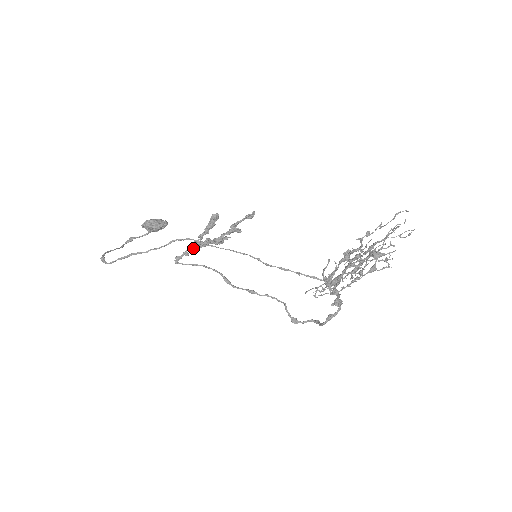
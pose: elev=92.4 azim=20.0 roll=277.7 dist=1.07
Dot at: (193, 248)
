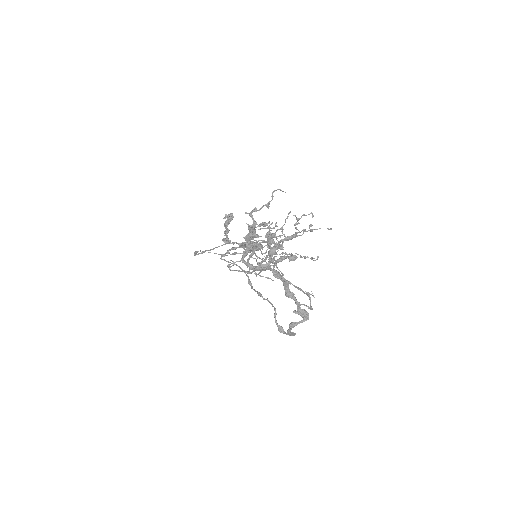
Dot at: (232, 248)
